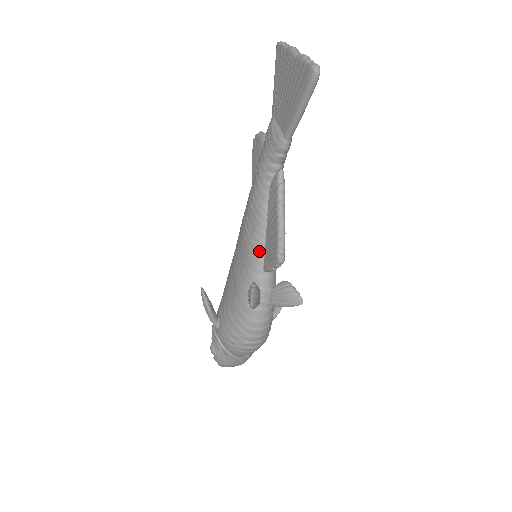
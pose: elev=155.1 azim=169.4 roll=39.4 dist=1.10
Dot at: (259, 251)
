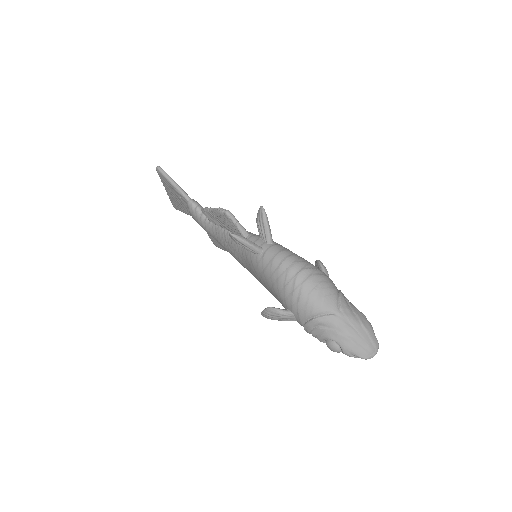
Dot at: occluded
